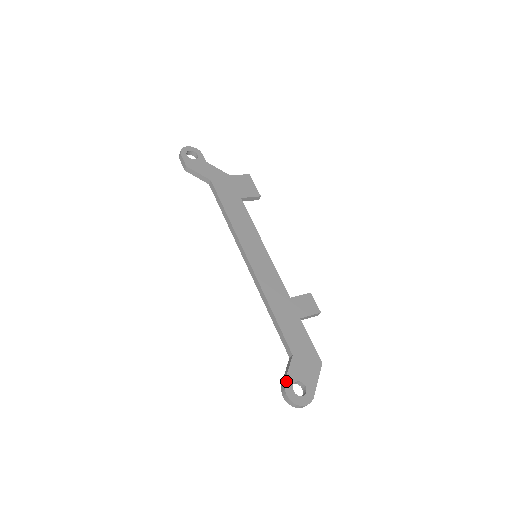
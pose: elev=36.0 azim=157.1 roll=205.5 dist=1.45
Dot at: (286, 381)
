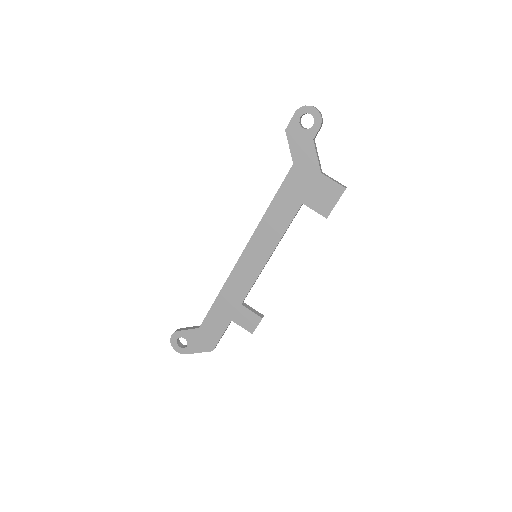
Dot at: (179, 332)
